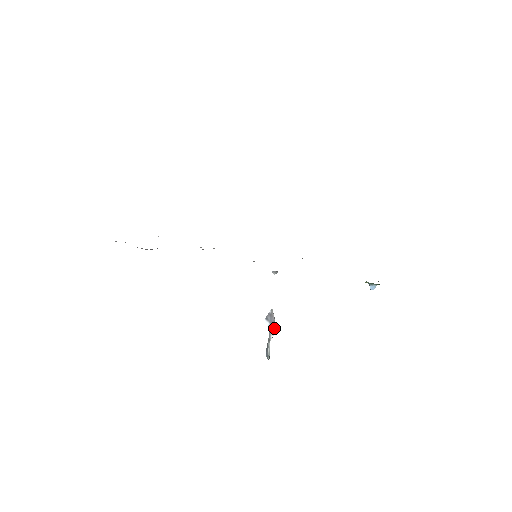
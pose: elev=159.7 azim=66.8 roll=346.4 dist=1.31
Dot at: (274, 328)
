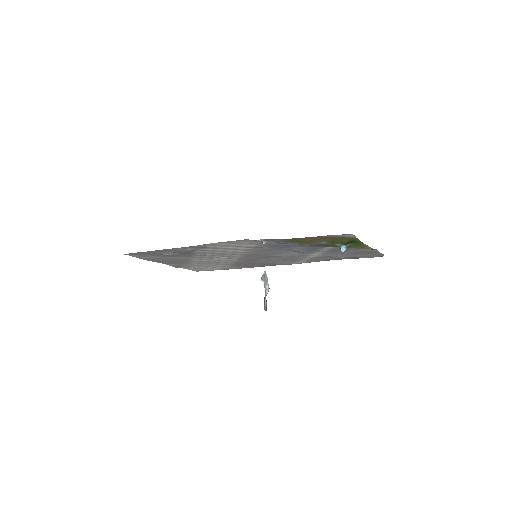
Dot at: (268, 286)
